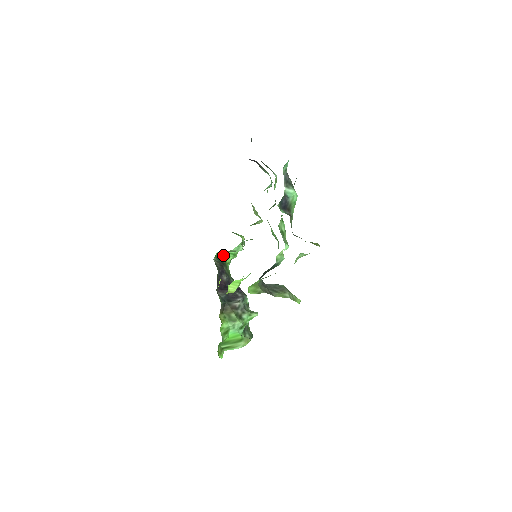
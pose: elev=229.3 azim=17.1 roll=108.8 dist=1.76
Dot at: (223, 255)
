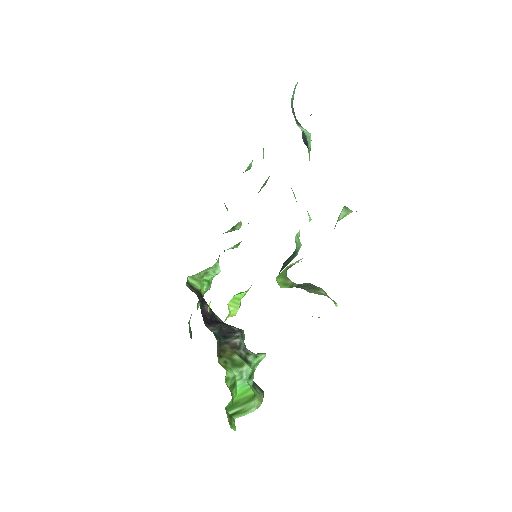
Dot at: (195, 282)
